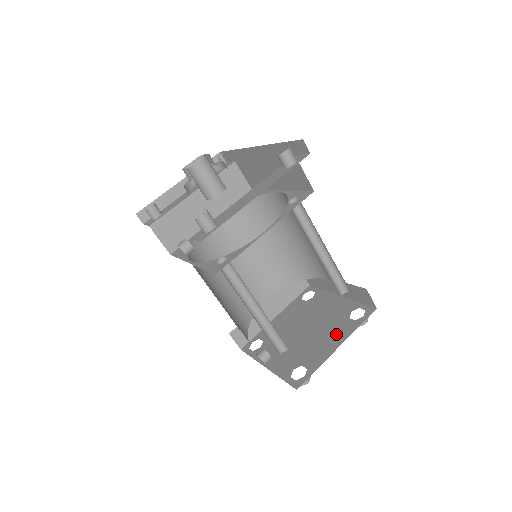
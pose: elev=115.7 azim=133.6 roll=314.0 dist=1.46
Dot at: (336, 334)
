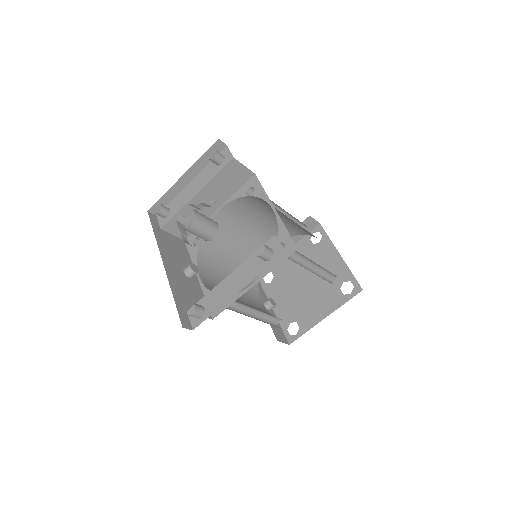
Dot at: (326, 302)
